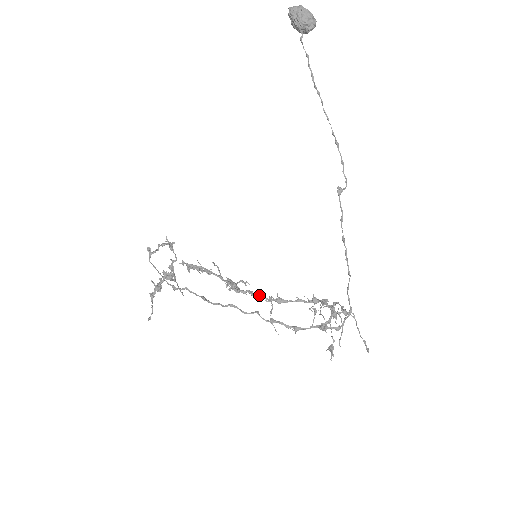
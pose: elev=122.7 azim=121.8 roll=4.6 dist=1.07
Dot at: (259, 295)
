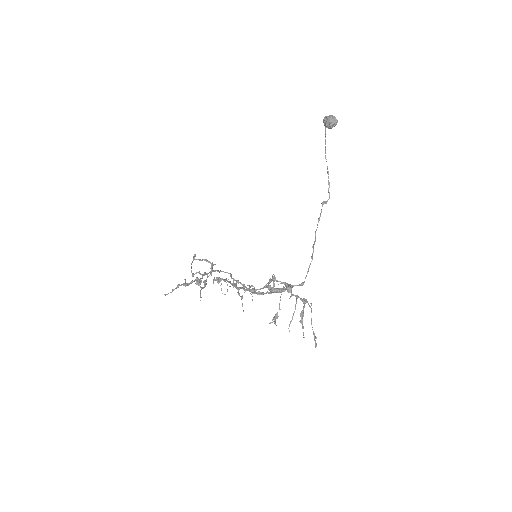
Dot at: occluded
